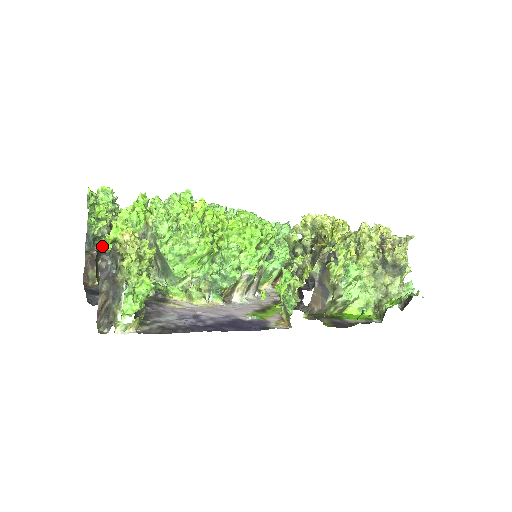
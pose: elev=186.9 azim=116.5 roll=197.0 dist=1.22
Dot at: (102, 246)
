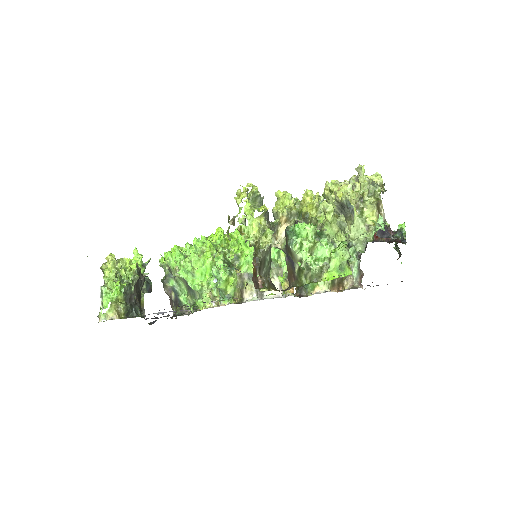
Dot at: occluded
